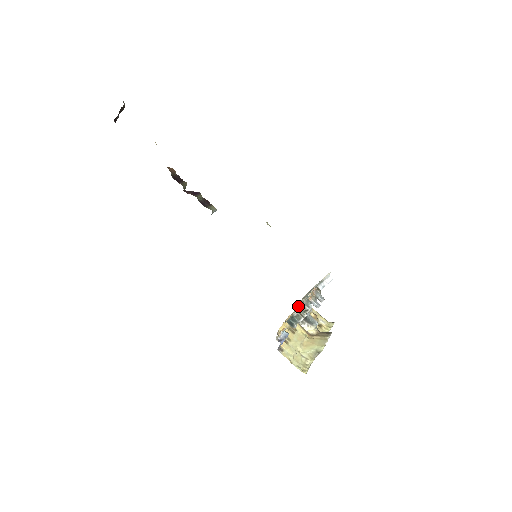
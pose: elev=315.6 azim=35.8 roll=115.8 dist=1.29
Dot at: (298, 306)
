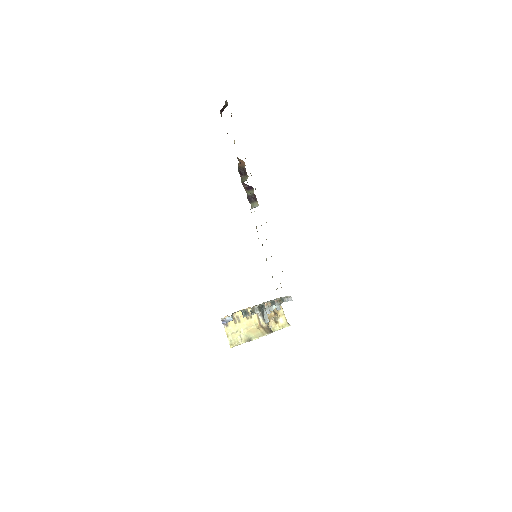
Dot at: occluded
